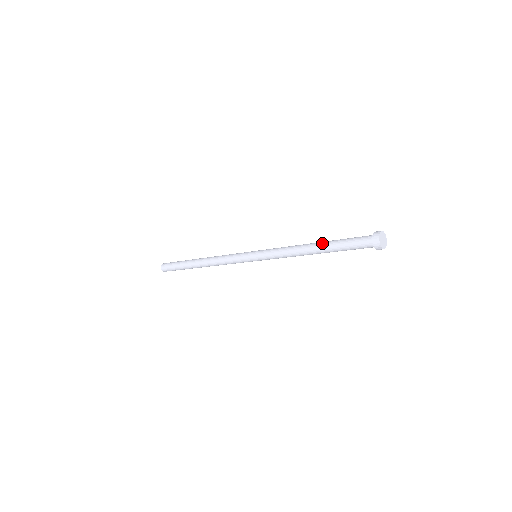
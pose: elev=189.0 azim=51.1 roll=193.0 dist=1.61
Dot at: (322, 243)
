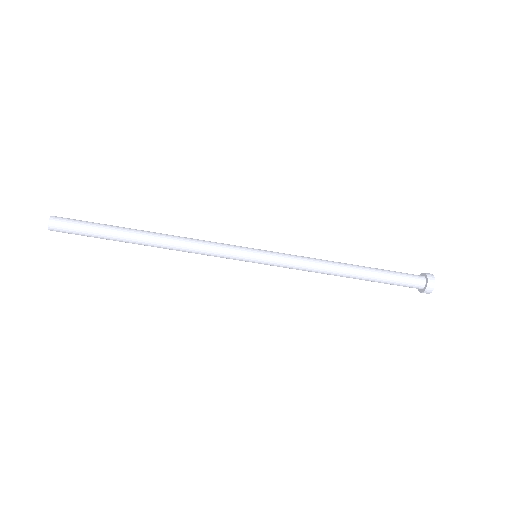
Dot at: occluded
